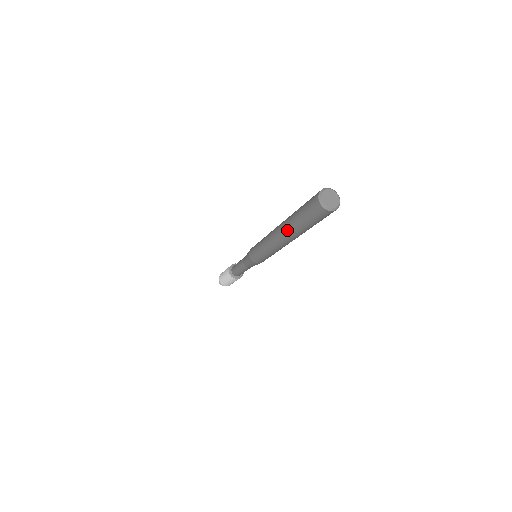
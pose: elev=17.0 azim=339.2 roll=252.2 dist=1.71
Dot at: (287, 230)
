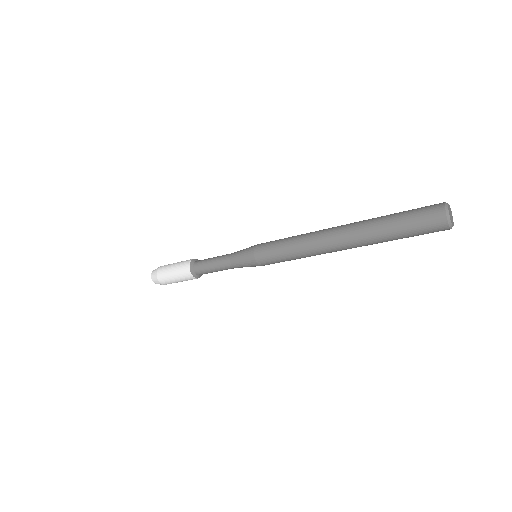
Dot at: (360, 231)
